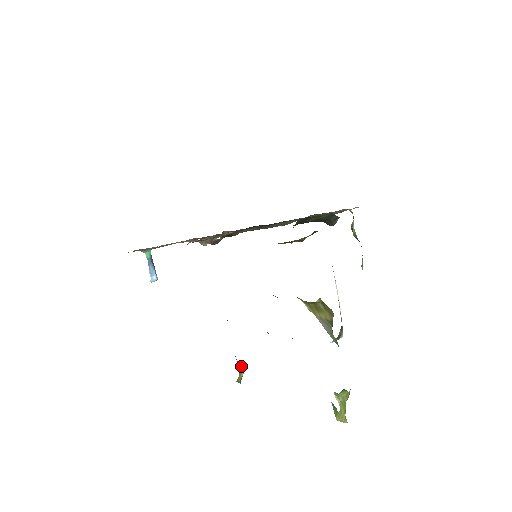
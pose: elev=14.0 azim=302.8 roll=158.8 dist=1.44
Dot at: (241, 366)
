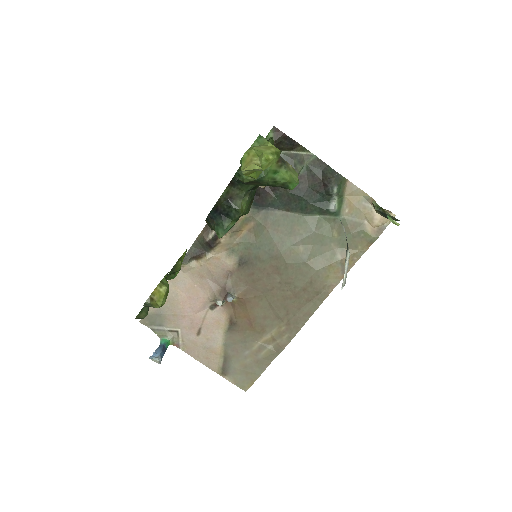
Dot at: (168, 284)
